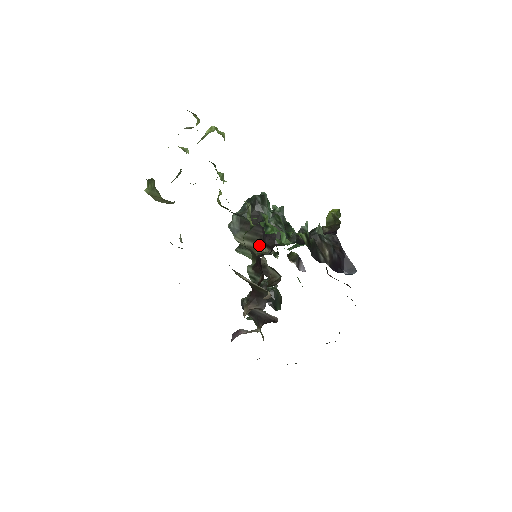
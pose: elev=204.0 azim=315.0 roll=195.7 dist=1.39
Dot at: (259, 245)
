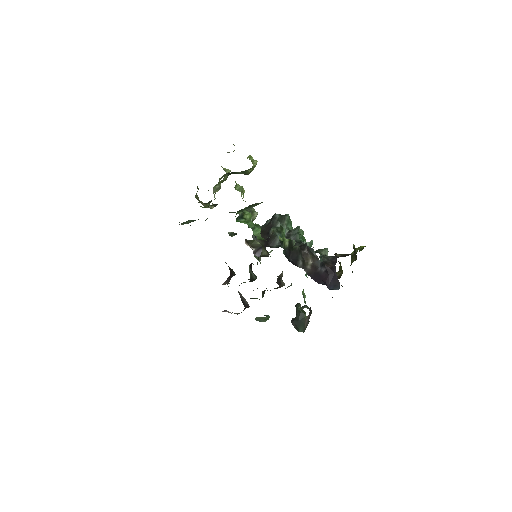
Dot at: (264, 250)
